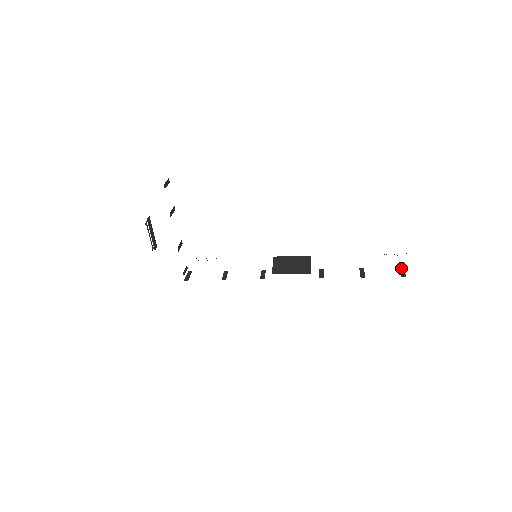
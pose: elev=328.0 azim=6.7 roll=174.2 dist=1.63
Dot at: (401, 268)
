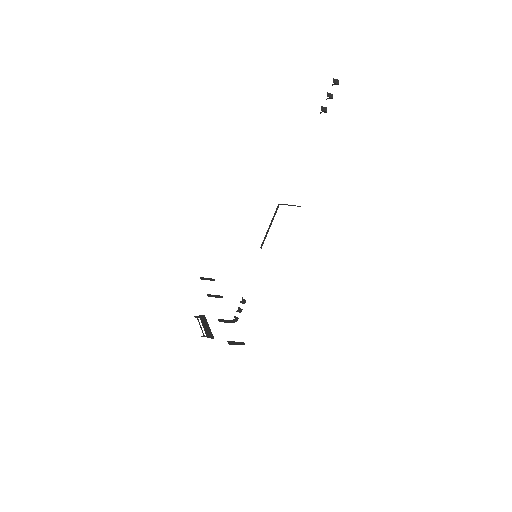
Dot at: occluded
